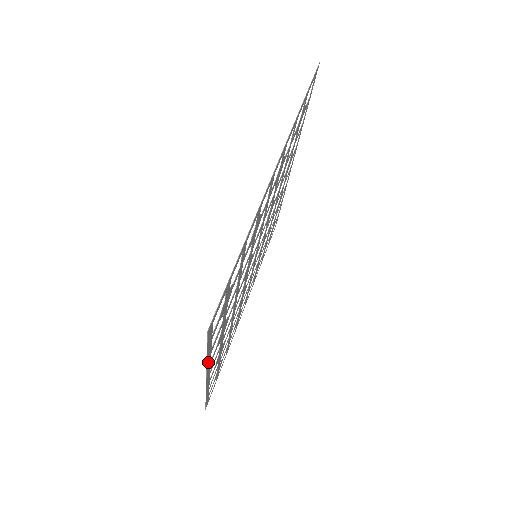
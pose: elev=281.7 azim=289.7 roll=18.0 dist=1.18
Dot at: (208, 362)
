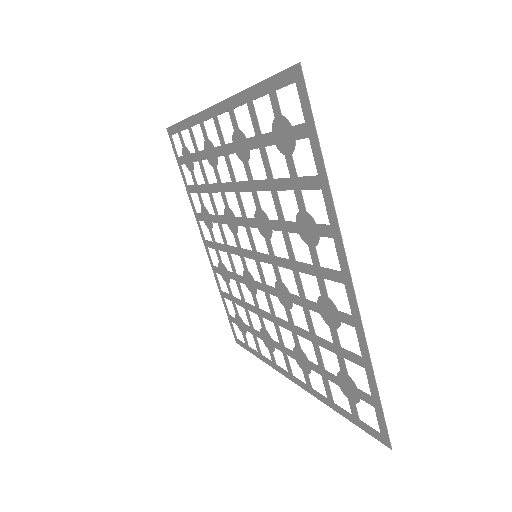
Dot at: (329, 201)
